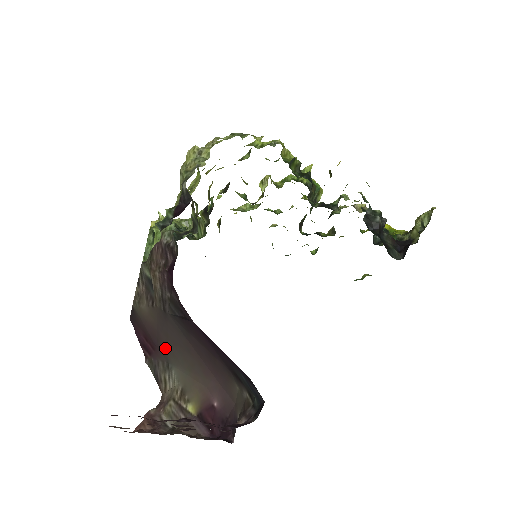
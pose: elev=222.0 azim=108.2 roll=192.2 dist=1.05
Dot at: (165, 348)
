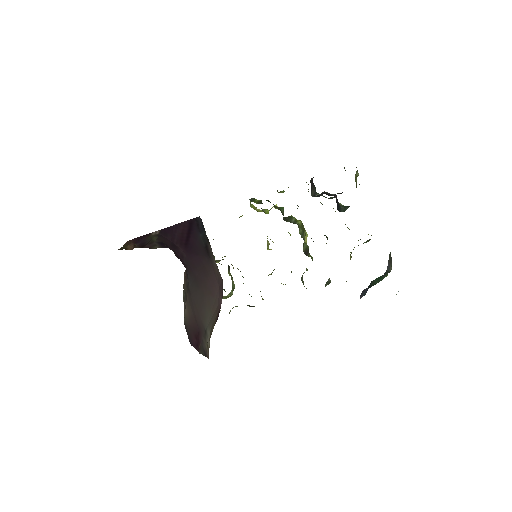
Dot at: (200, 320)
